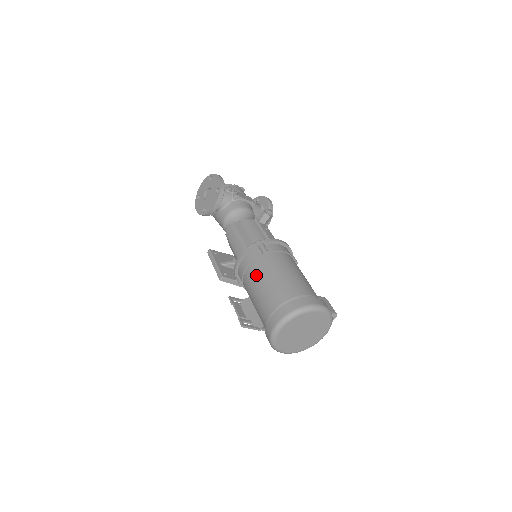
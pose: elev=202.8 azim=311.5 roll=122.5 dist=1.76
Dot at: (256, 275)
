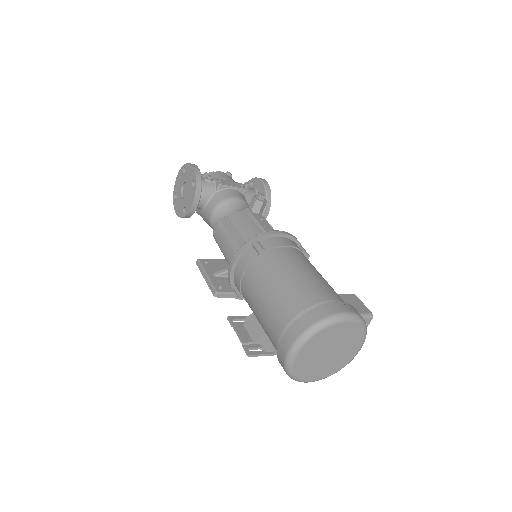
Dot at: (254, 284)
